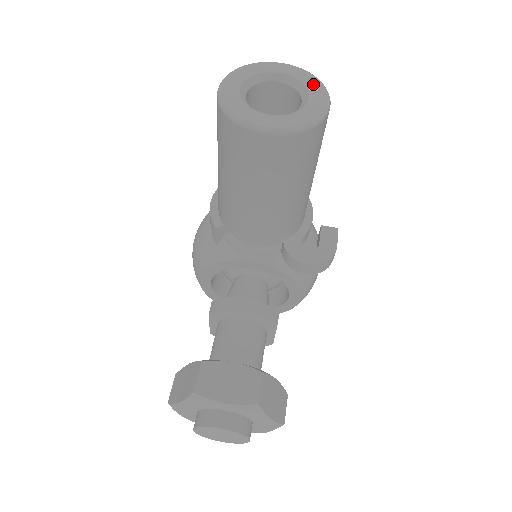
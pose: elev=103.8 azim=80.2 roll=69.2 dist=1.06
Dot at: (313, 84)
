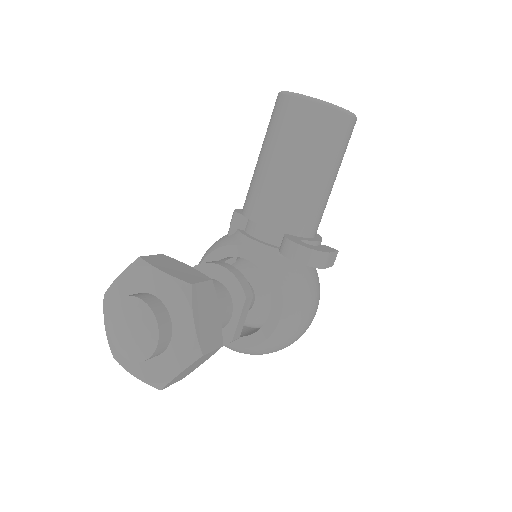
Dot at: occluded
